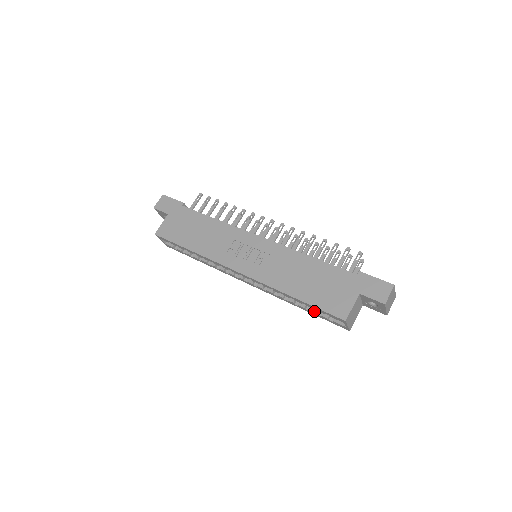
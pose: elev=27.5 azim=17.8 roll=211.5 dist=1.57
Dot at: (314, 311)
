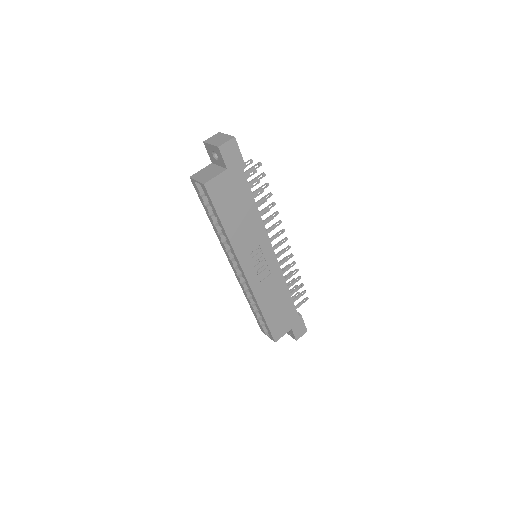
Dot at: (258, 316)
